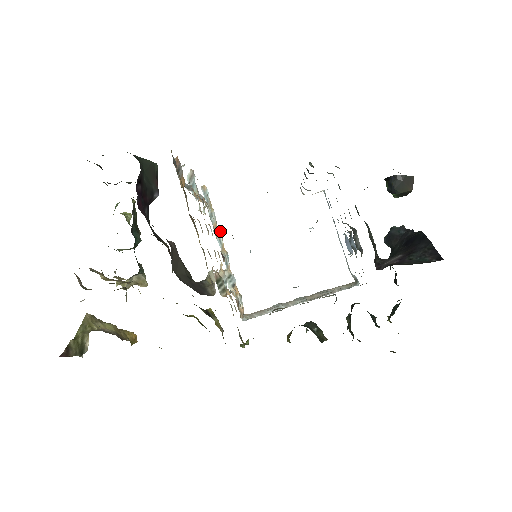
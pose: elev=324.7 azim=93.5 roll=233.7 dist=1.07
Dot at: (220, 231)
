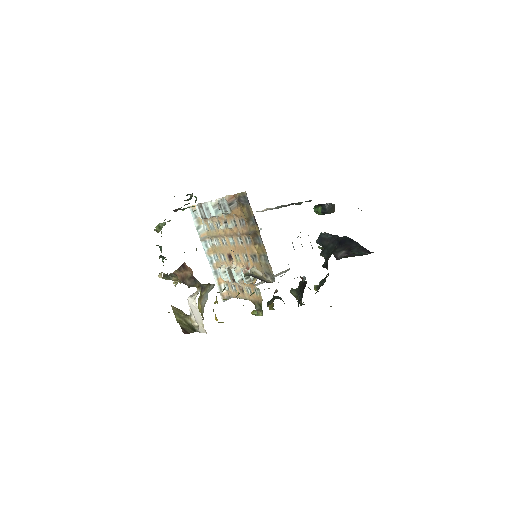
Dot at: (209, 239)
